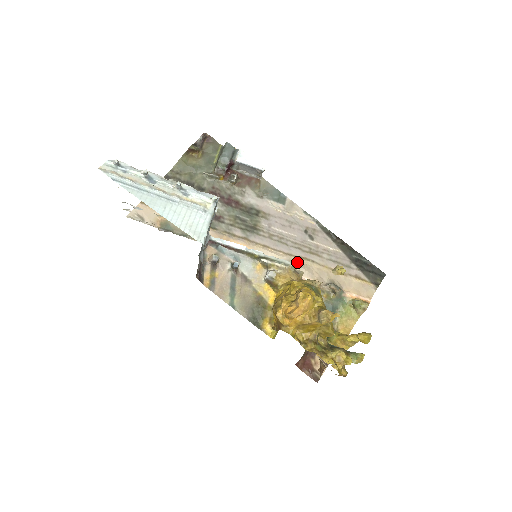
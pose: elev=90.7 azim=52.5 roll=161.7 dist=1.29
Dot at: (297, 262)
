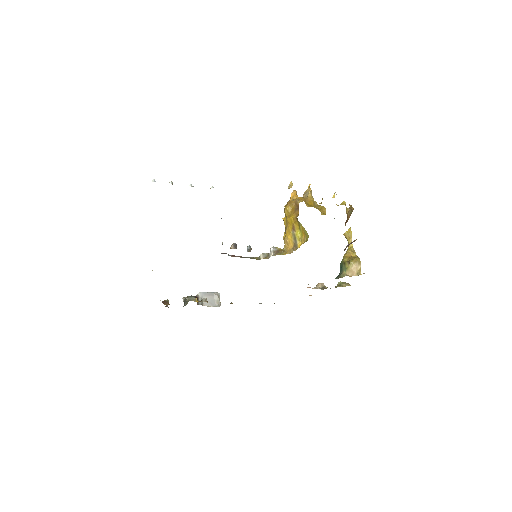
Dot at: occluded
